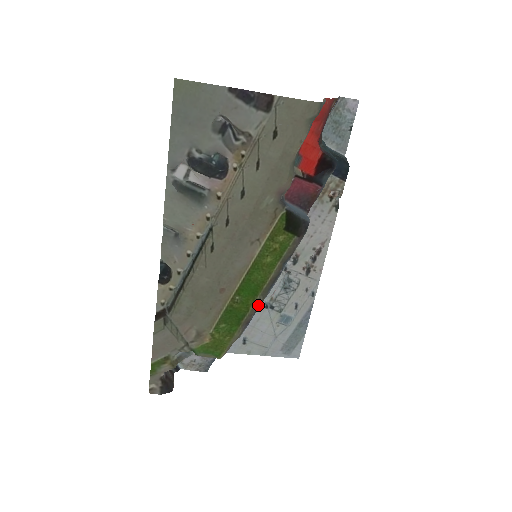
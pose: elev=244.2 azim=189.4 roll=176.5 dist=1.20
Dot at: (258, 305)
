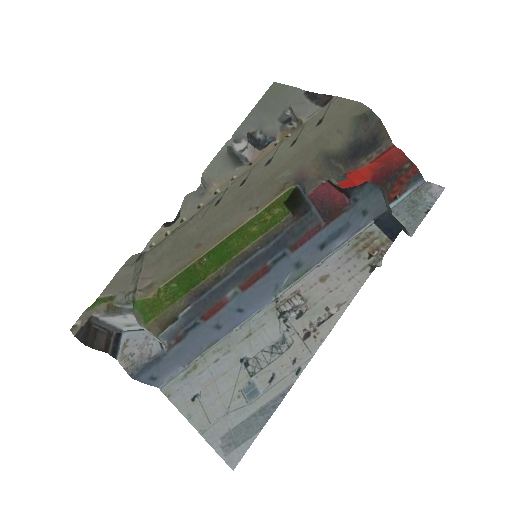
Dot at: (216, 277)
